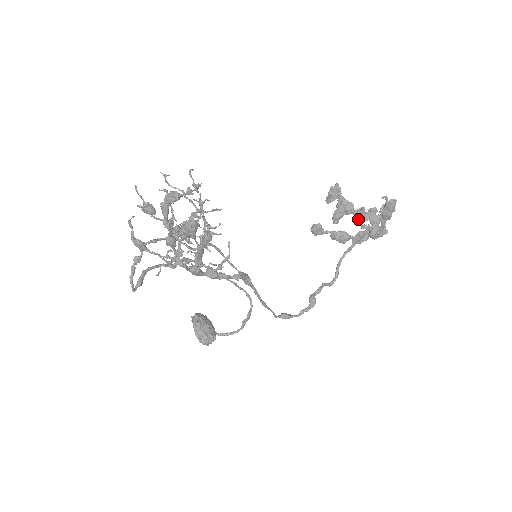
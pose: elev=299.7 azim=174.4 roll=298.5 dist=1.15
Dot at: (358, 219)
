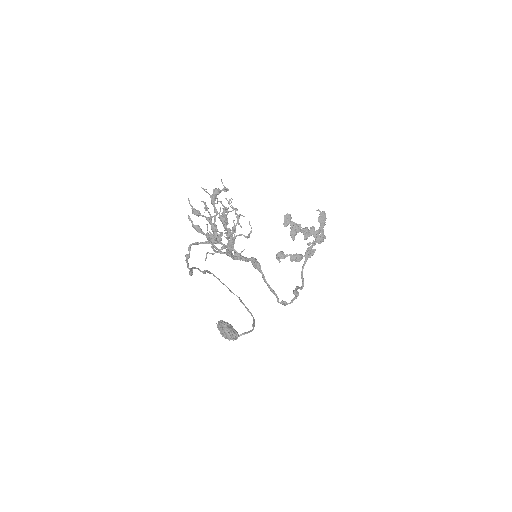
Dot at: (306, 235)
